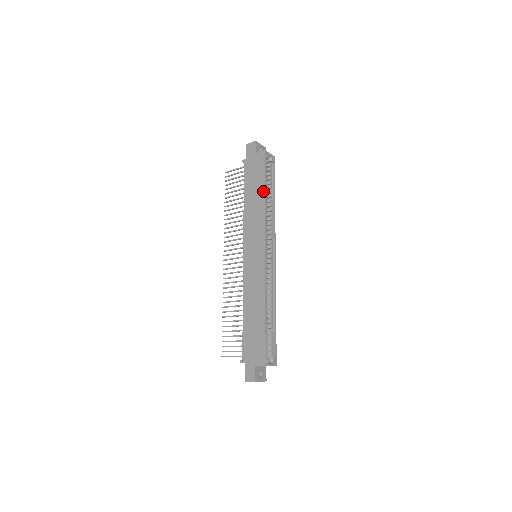
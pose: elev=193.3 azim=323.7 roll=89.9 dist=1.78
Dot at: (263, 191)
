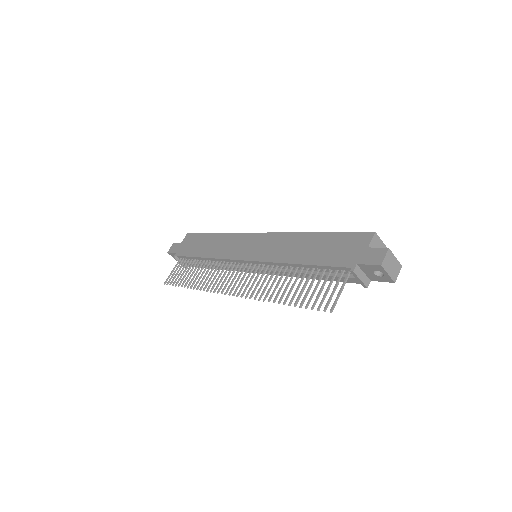
Dot at: (212, 235)
